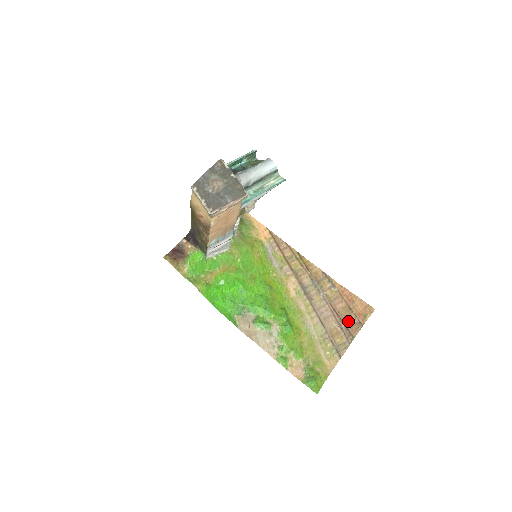
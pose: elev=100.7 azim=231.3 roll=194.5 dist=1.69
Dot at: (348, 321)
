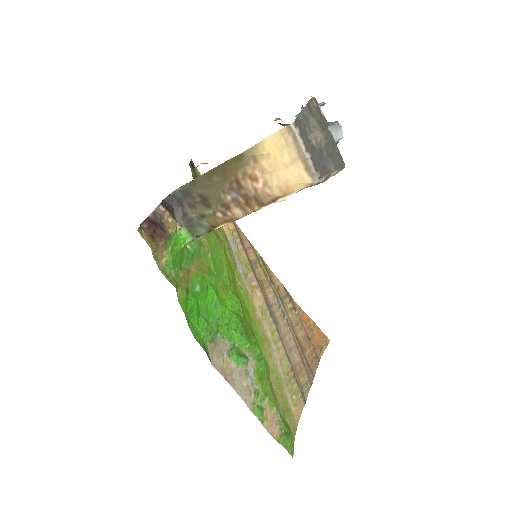
Dot at: (308, 354)
